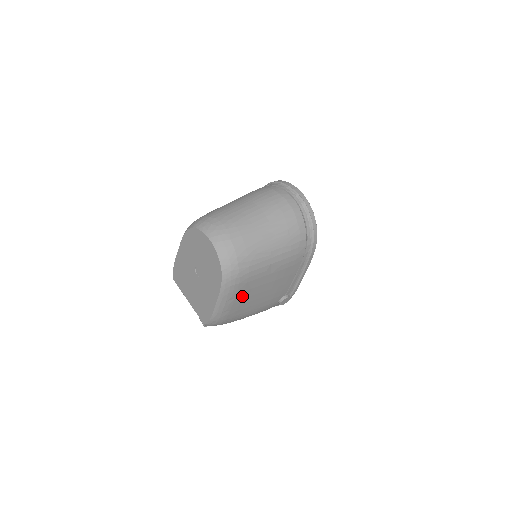
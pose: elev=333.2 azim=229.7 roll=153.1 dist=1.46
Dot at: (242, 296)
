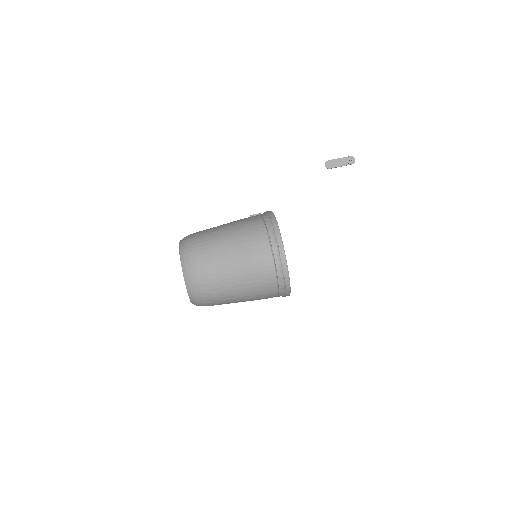
Dot at: occluded
